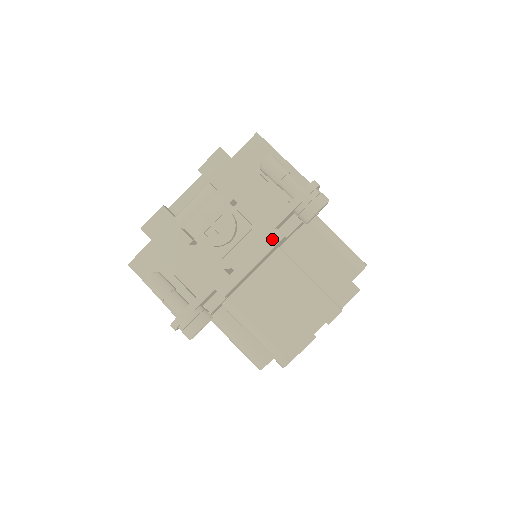
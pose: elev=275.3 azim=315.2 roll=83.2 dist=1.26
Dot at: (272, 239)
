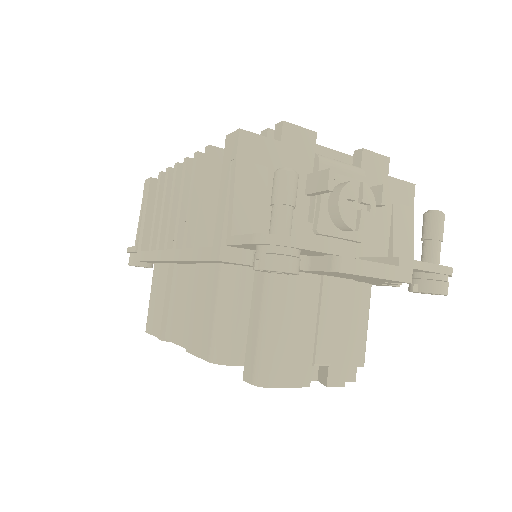
Dot at: (407, 274)
